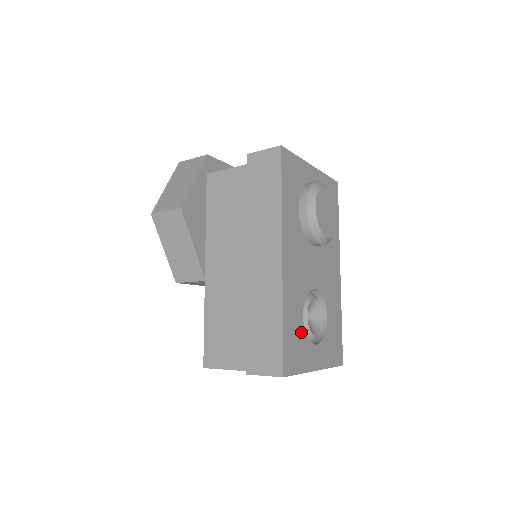
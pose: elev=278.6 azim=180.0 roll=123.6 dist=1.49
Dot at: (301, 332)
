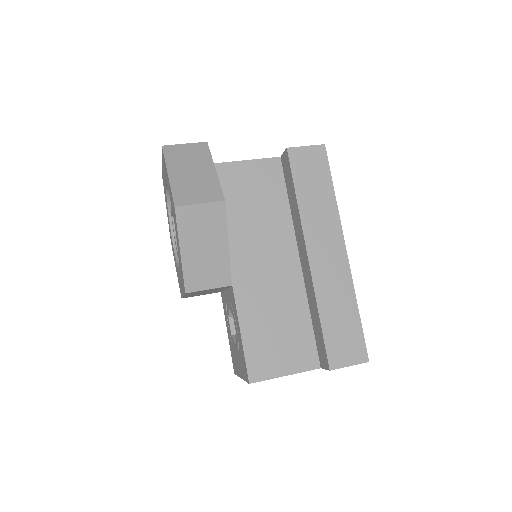
Dot at: occluded
